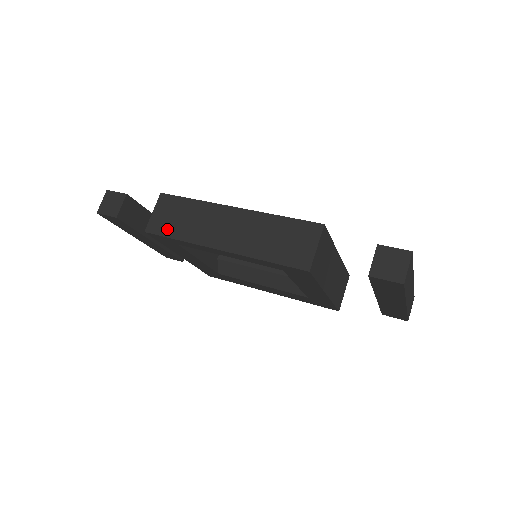
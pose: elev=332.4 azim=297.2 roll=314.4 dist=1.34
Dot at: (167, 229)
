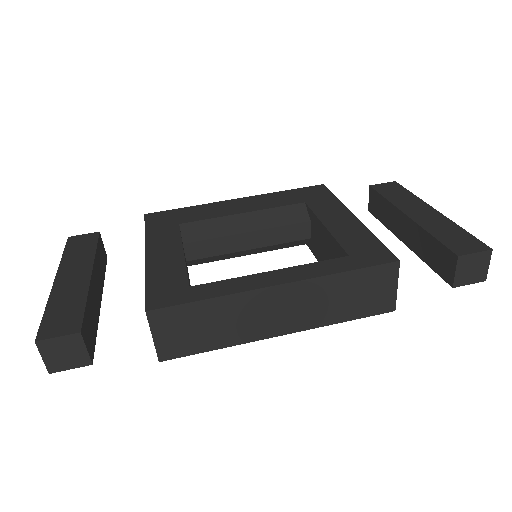
Dot at: (192, 346)
